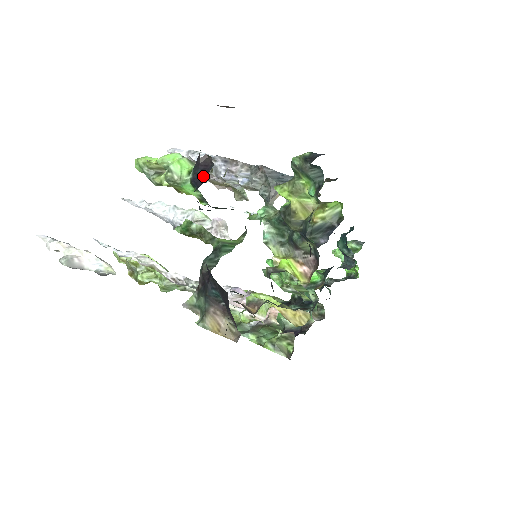
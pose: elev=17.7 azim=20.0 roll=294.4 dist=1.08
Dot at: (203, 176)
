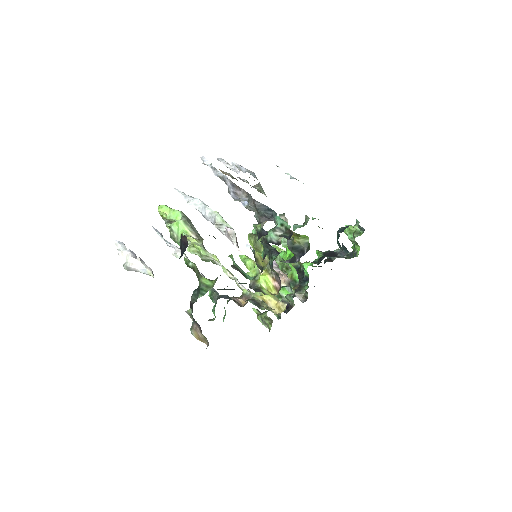
Dot at: (183, 250)
